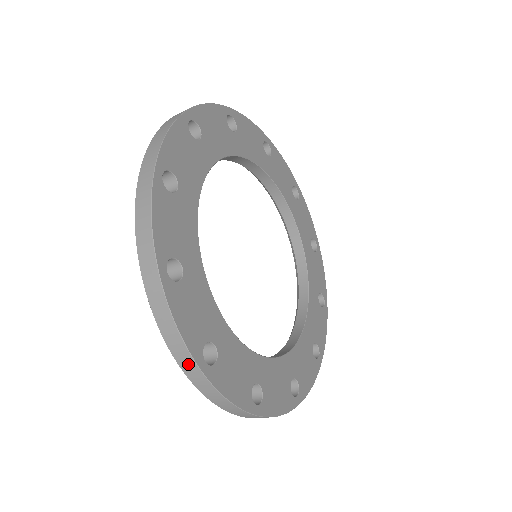
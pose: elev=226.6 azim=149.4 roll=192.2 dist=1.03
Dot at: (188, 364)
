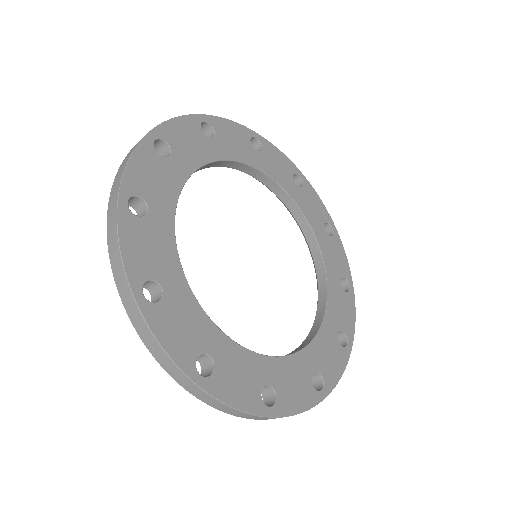
Dot at: (182, 379)
